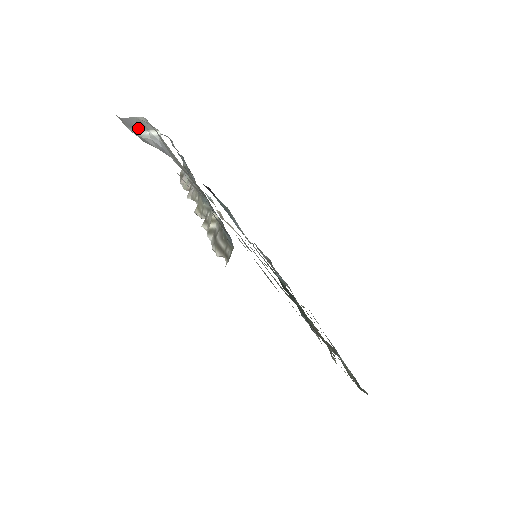
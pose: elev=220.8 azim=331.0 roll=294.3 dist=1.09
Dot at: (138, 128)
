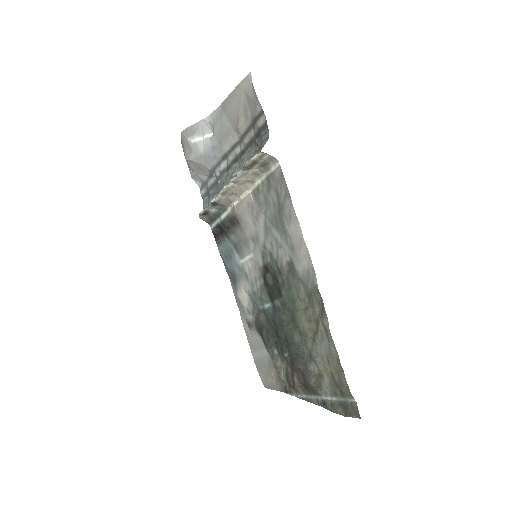
Dot at: (197, 134)
